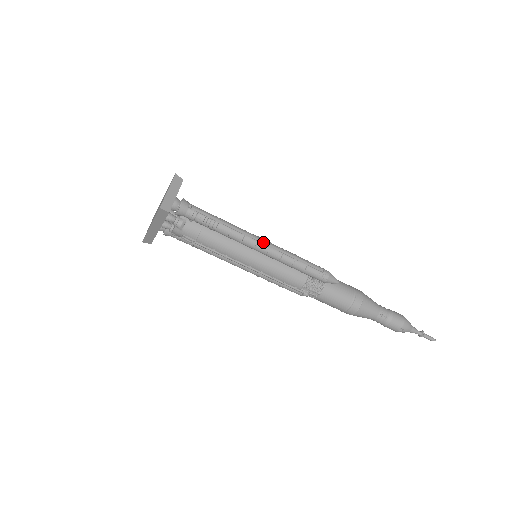
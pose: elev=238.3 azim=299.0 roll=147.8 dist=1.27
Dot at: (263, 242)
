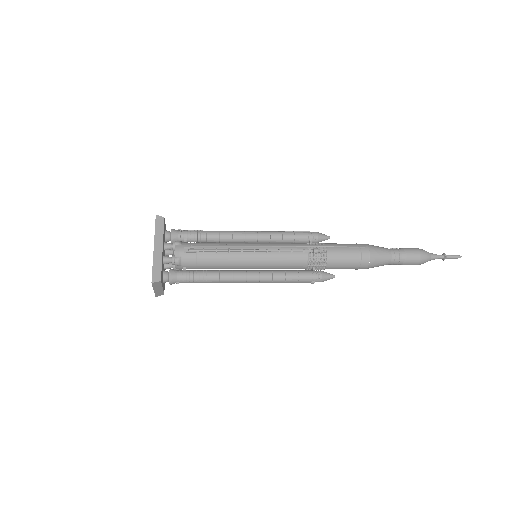
Dot at: (251, 282)
